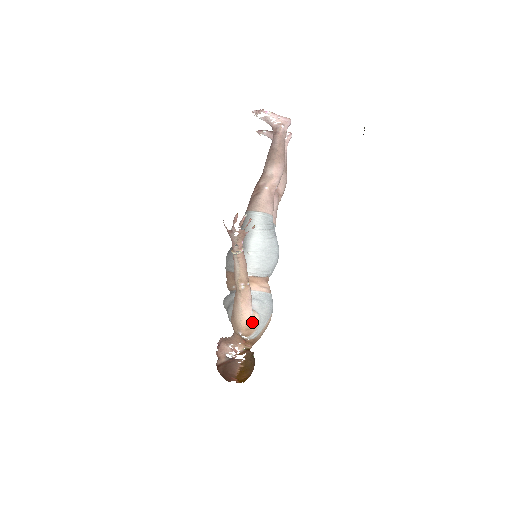
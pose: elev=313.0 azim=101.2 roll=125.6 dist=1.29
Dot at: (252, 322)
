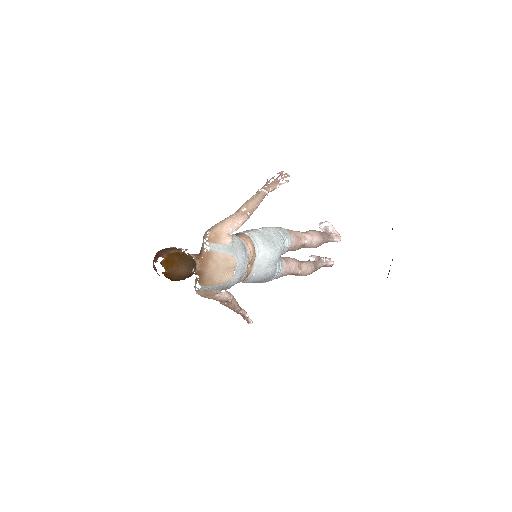
Dot at: (225, 233)
